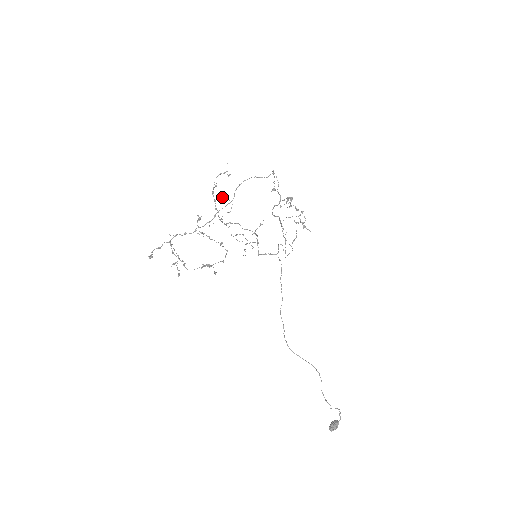
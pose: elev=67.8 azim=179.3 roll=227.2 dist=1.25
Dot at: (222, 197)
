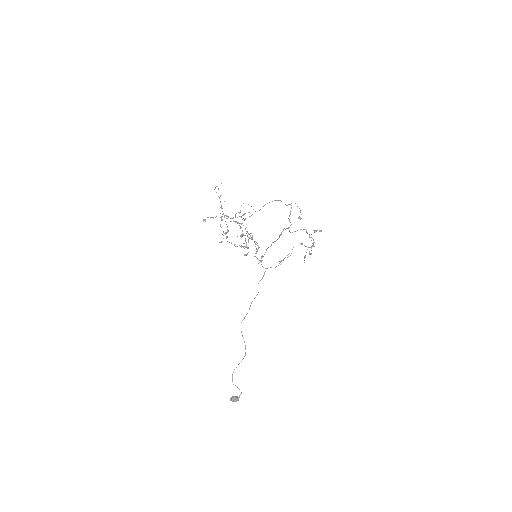
Dot at: occluded
